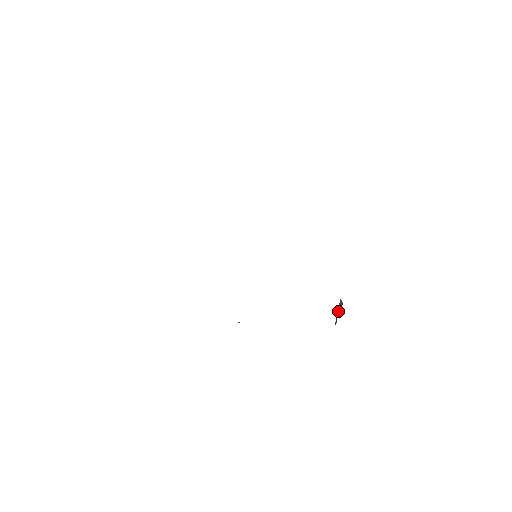
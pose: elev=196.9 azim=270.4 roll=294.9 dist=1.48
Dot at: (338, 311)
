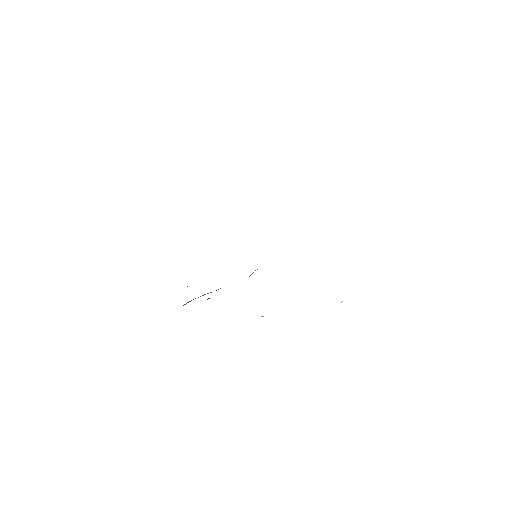
Dot at: occluded
